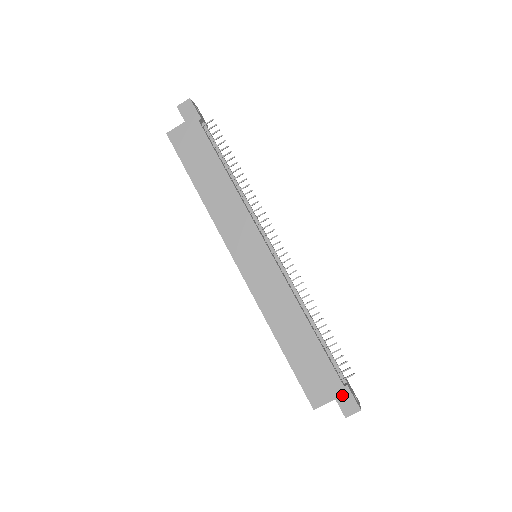
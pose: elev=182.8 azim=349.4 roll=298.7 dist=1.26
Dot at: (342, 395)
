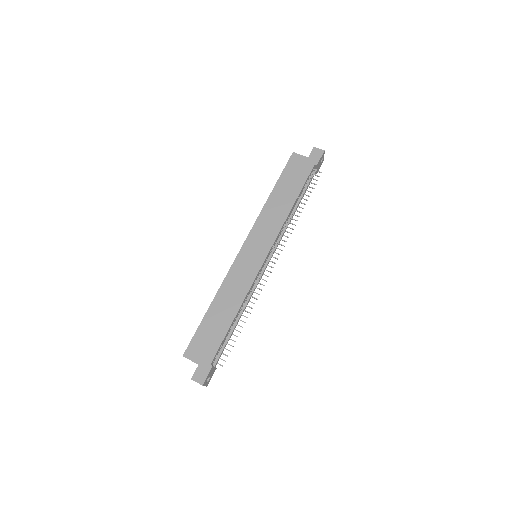
Dot at: (204, 367)
